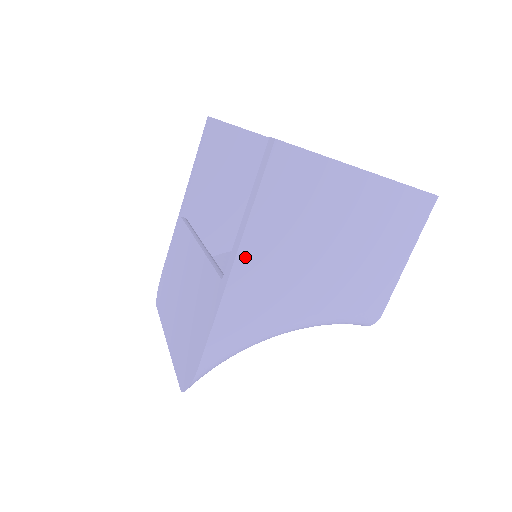
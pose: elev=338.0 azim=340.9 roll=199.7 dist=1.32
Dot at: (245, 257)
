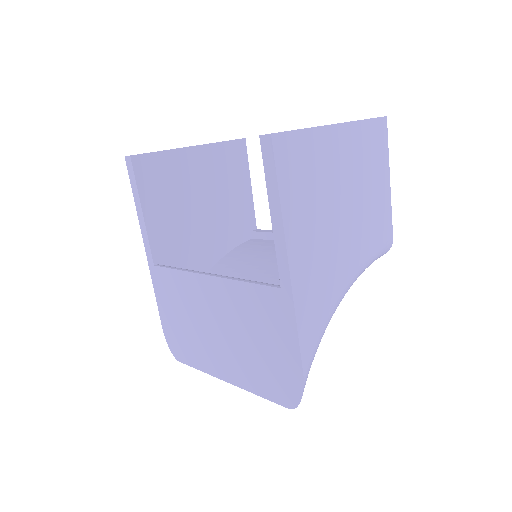
Dot at: (294, 255)
